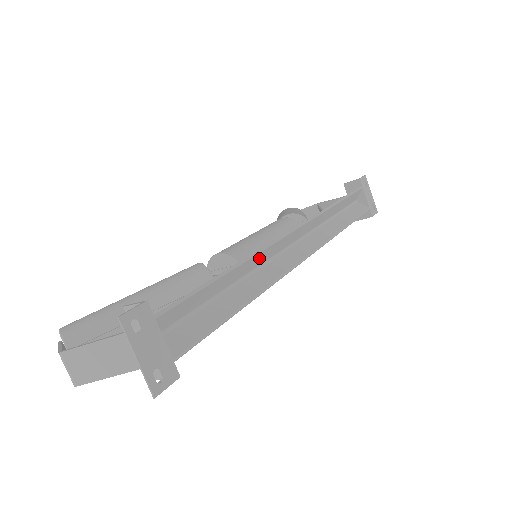
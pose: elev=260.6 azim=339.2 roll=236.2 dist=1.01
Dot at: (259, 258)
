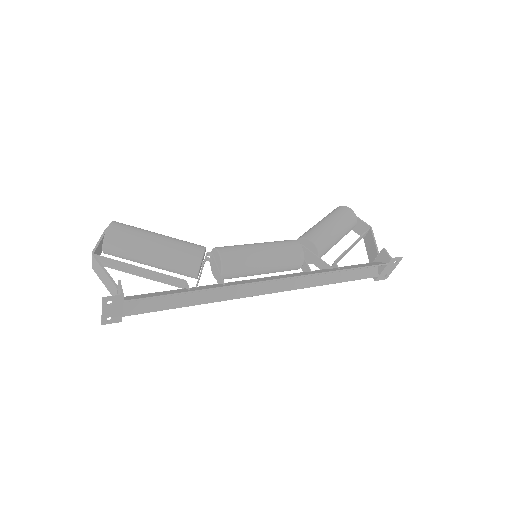
Dot at: (227, 286)
